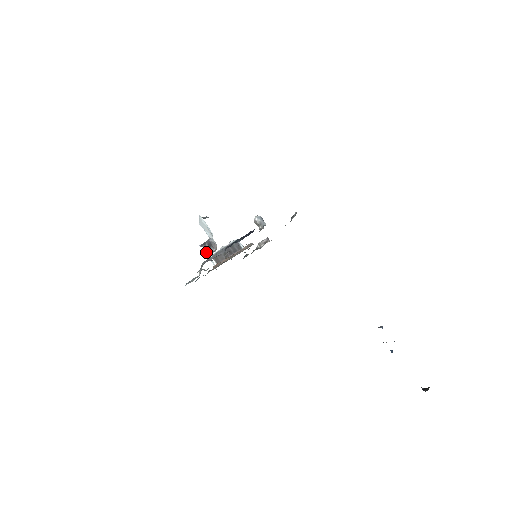
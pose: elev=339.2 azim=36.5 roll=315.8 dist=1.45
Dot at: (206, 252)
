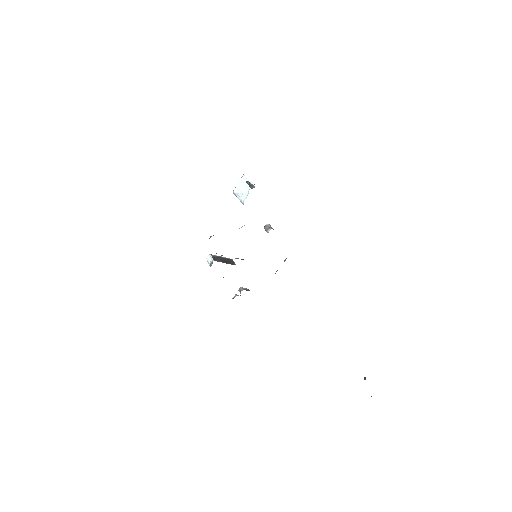
Dot at: (248, 184)
